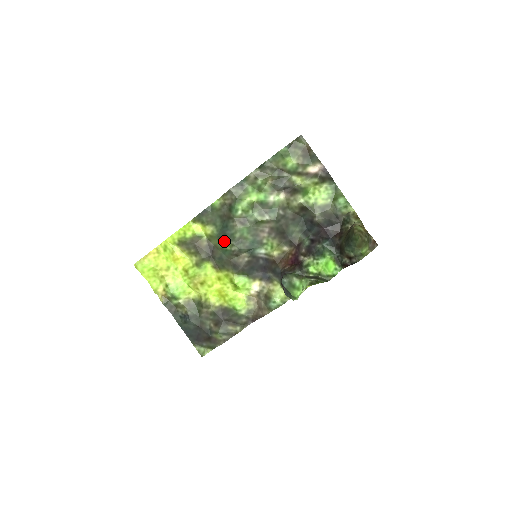
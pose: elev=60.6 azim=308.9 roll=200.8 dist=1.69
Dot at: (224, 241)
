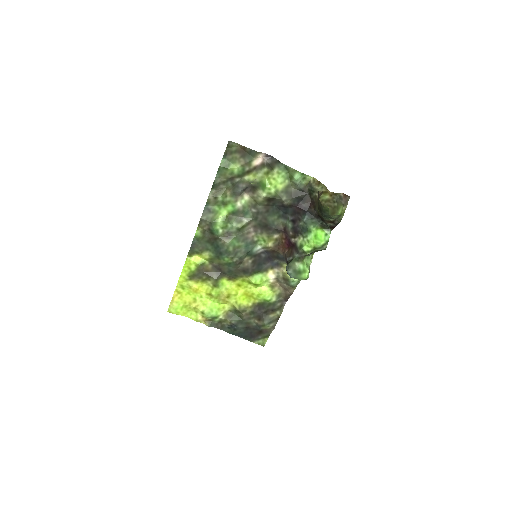
Dot at: (223, 258)
